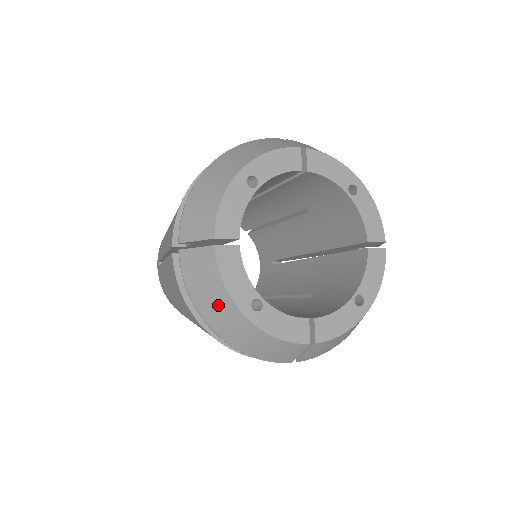
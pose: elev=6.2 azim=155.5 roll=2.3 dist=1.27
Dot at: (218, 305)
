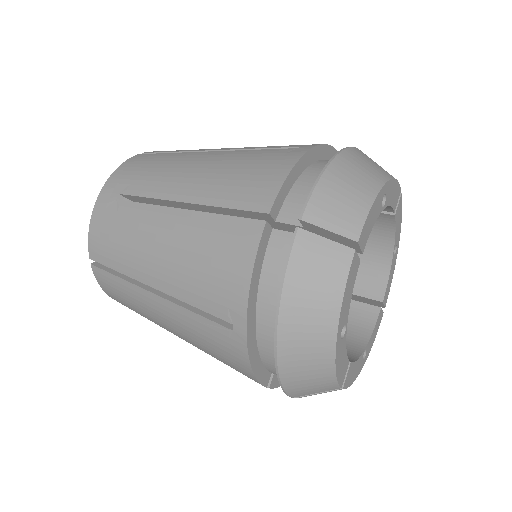
Dot at: occluded
